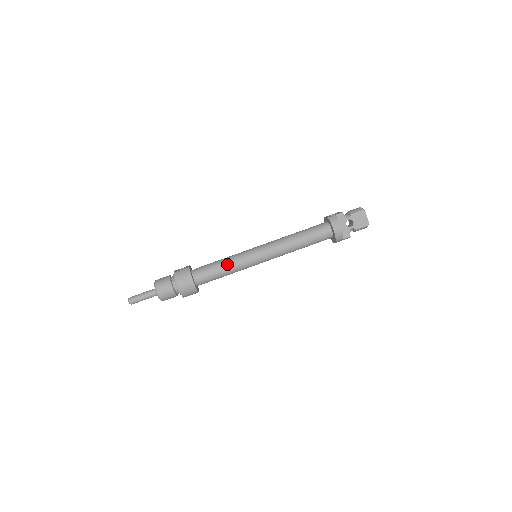
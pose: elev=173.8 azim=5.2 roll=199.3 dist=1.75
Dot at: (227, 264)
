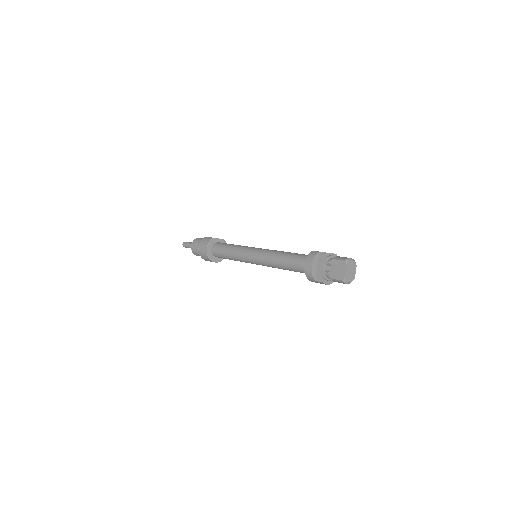
Dot at: (232, 249)
